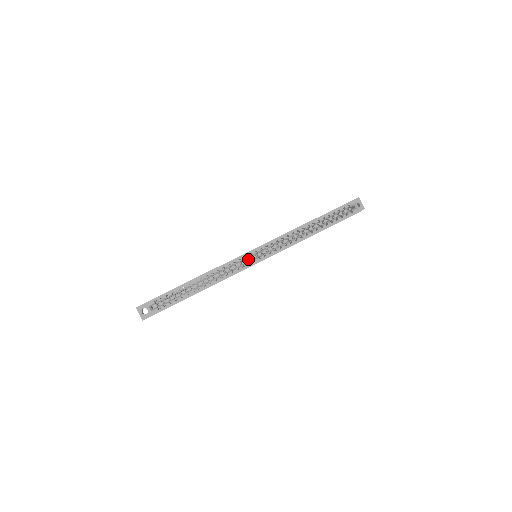
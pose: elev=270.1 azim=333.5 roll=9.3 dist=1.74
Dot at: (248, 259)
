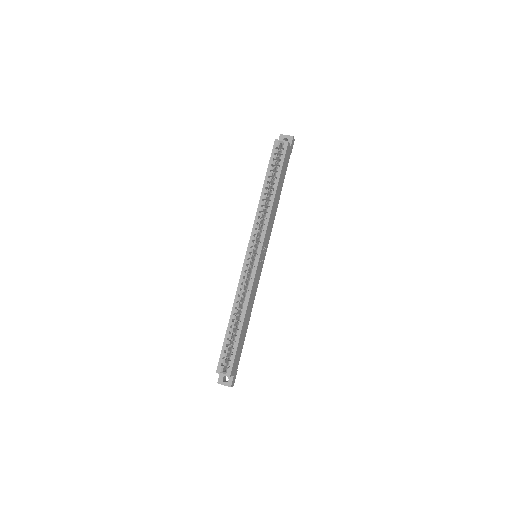
Dot at: occluded
